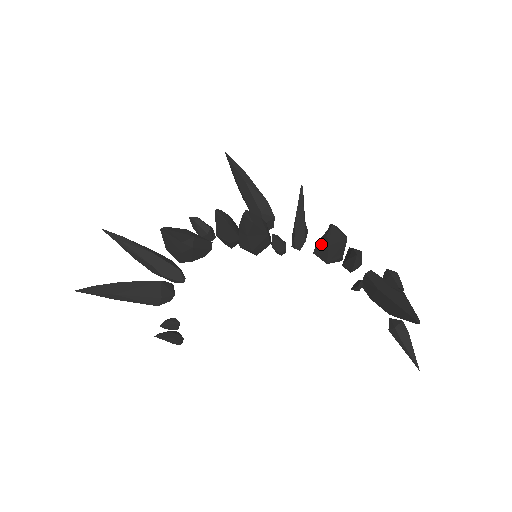
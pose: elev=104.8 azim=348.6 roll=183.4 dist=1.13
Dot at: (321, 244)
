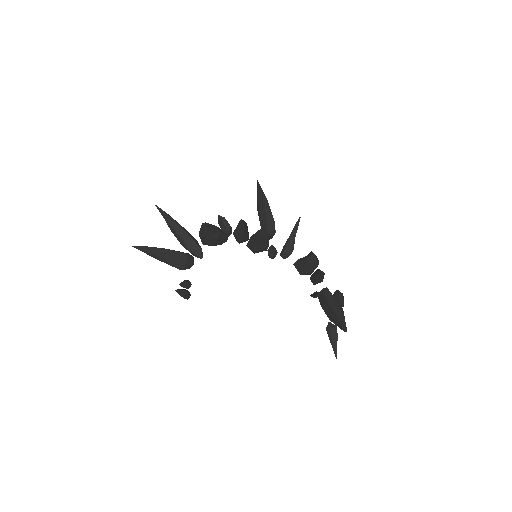
Dot at: (301, 261)
